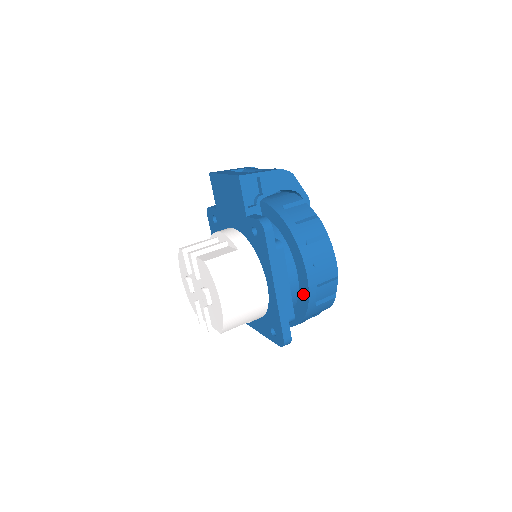
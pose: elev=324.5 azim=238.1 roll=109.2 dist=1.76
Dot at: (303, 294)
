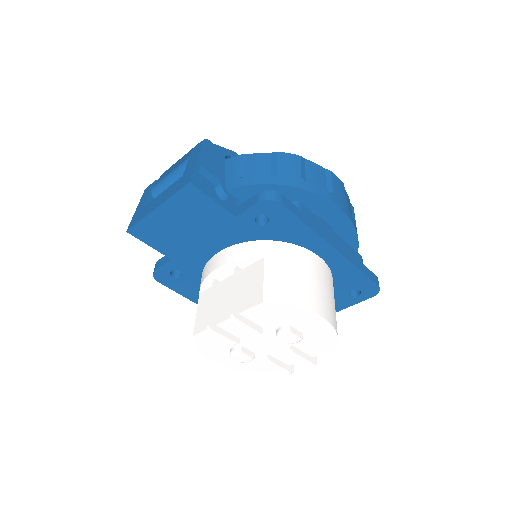
Dot at: (343, 230)
